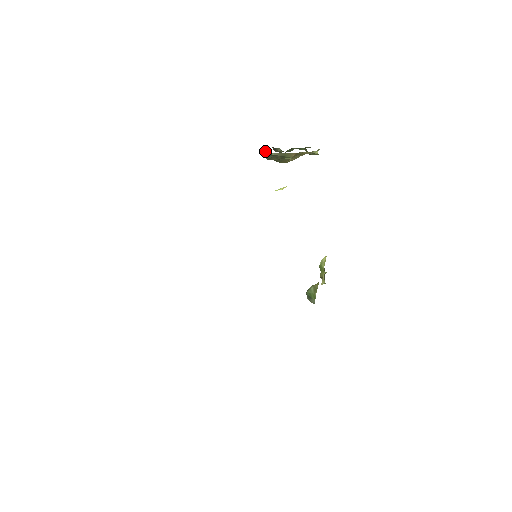
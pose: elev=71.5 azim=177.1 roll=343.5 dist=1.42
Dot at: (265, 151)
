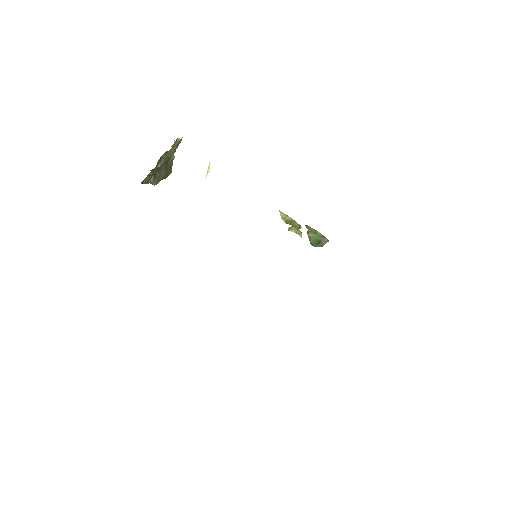
Dot at: (148, 177)
